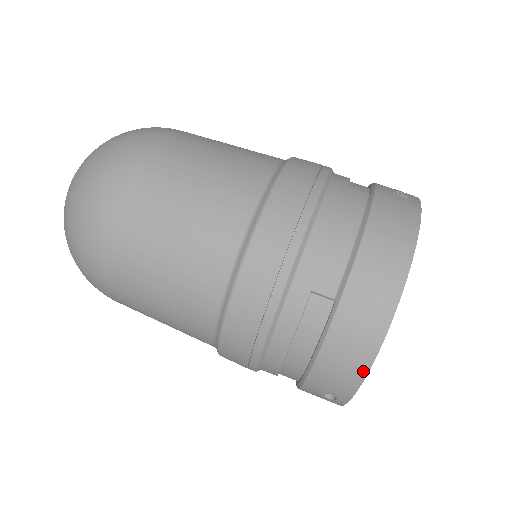
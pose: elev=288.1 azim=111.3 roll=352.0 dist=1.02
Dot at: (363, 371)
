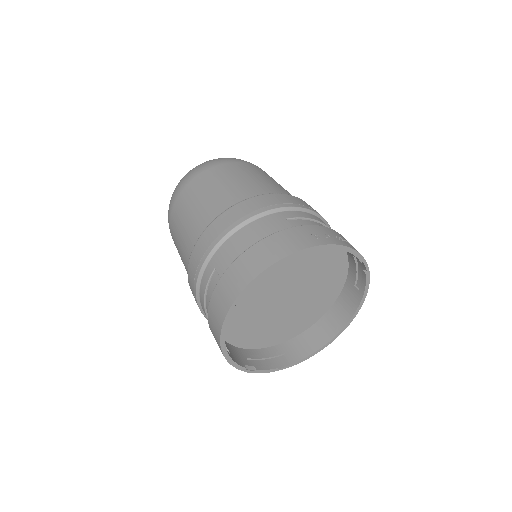
Dot at: (219, 331)
